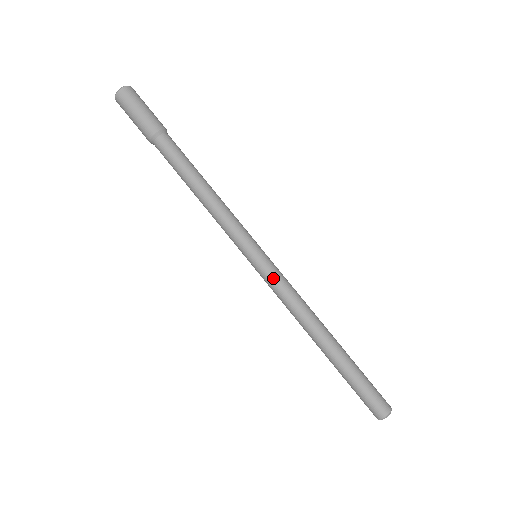
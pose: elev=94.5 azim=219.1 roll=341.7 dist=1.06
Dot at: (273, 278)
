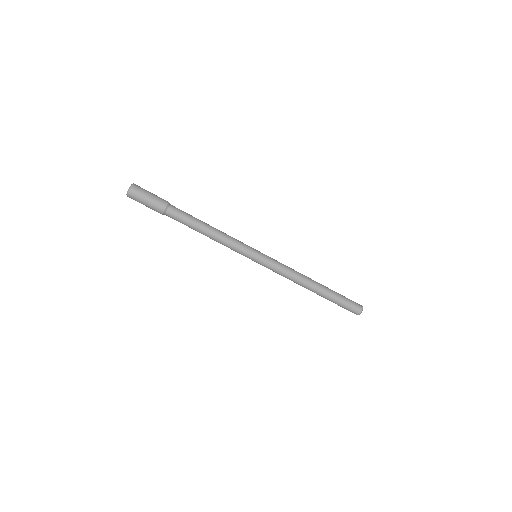
Dot at: occluded
